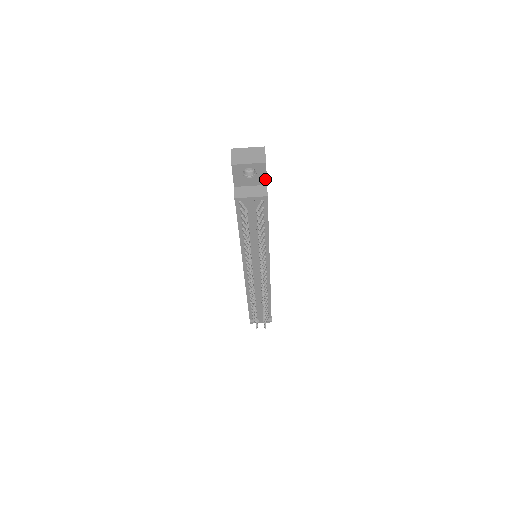
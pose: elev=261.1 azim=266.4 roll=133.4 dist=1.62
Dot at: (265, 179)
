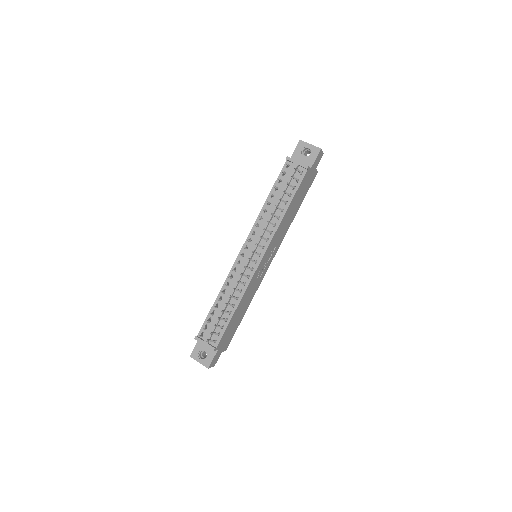
Dot at: (312, 163)
